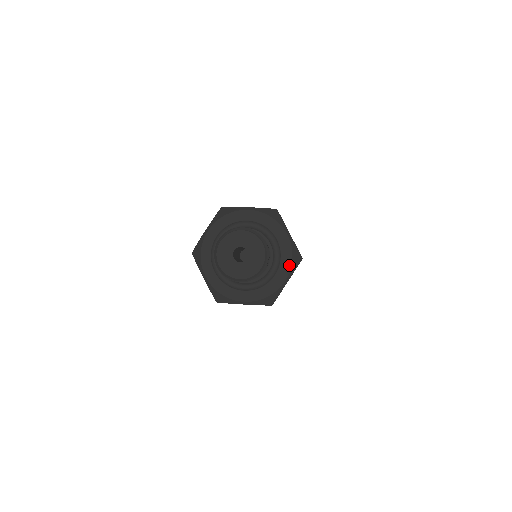
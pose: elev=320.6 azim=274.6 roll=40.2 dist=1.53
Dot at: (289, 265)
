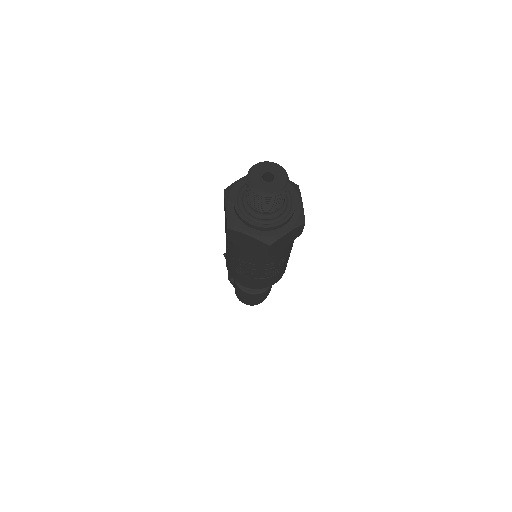
Dot at: (295, 191)
